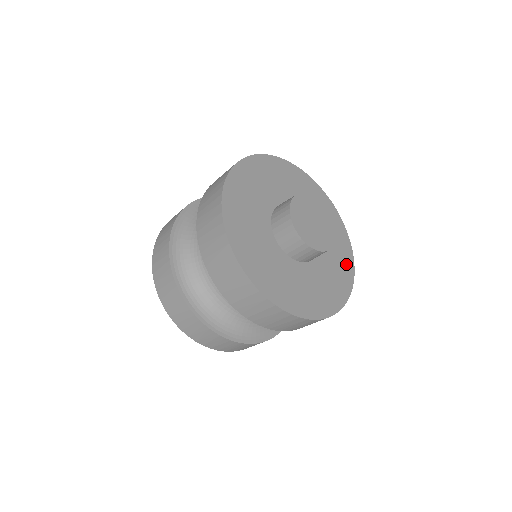
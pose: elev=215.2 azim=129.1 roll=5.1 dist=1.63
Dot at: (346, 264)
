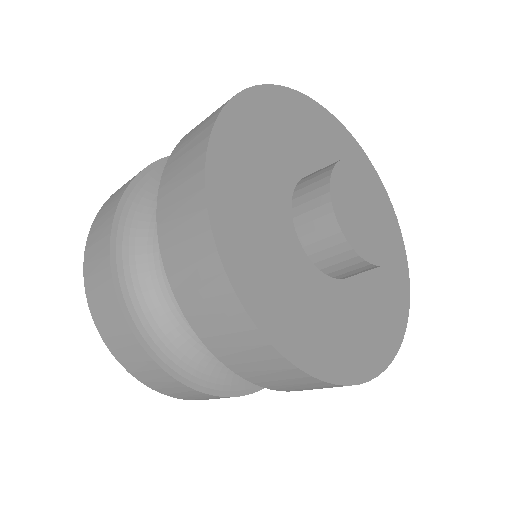
Dot at: (398, 266)
